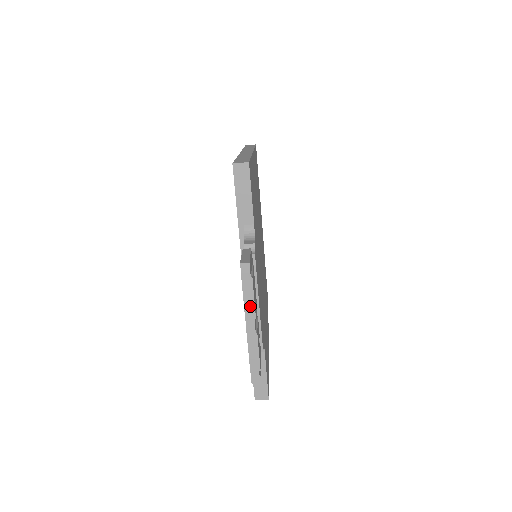
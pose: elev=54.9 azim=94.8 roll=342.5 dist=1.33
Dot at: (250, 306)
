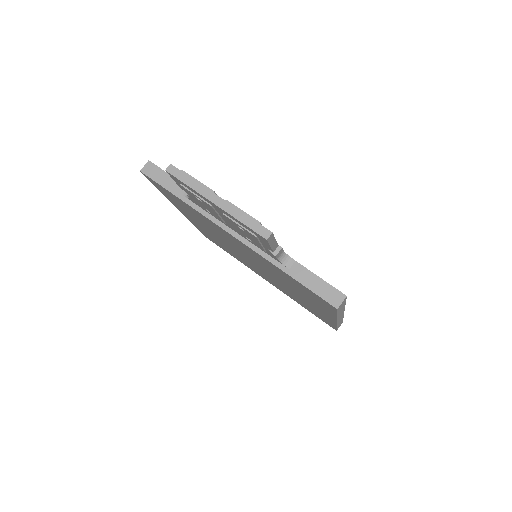
Dot at: (201, 188)
